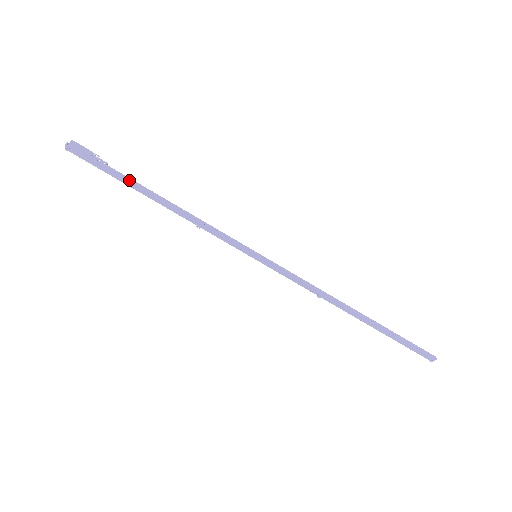
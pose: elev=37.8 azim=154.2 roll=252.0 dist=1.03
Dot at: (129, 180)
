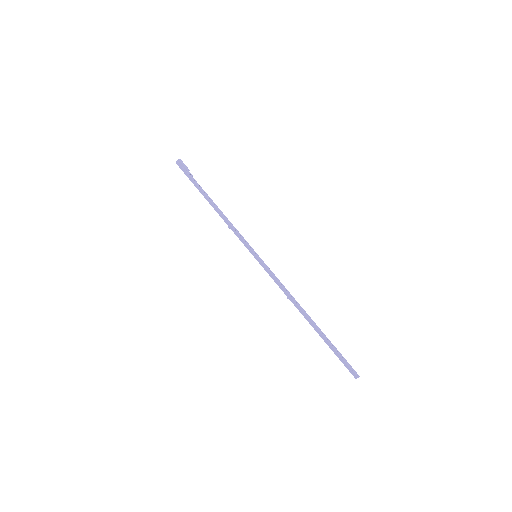
Dot at: (201, 188)
